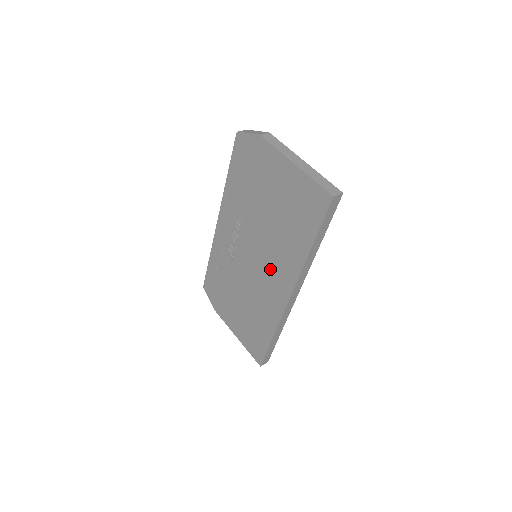
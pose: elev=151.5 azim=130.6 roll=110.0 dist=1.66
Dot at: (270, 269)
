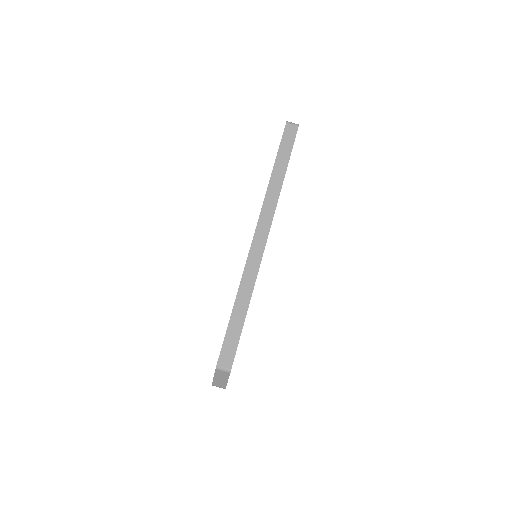
Dot at: occluded
